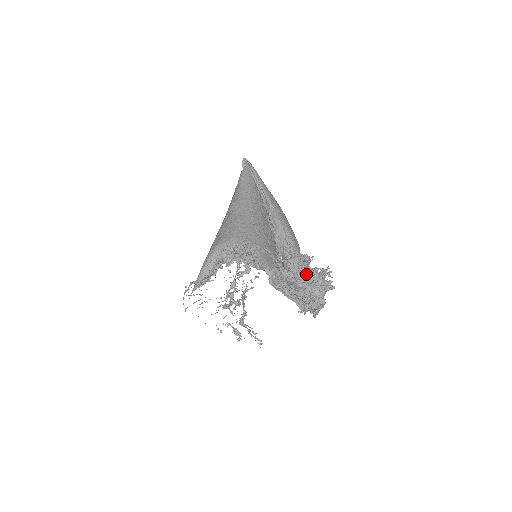
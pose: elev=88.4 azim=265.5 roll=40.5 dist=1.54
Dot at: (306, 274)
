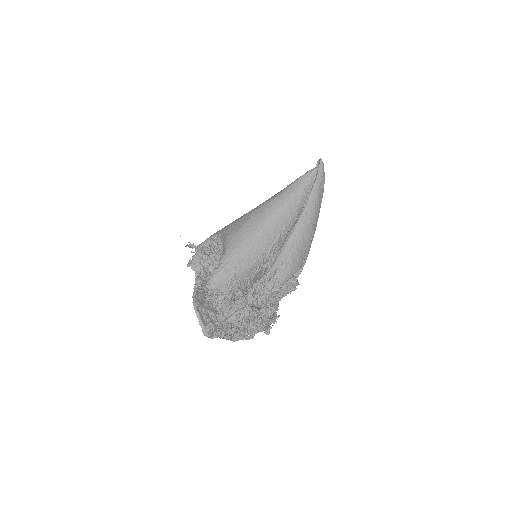
Dot at: (254, 308)
